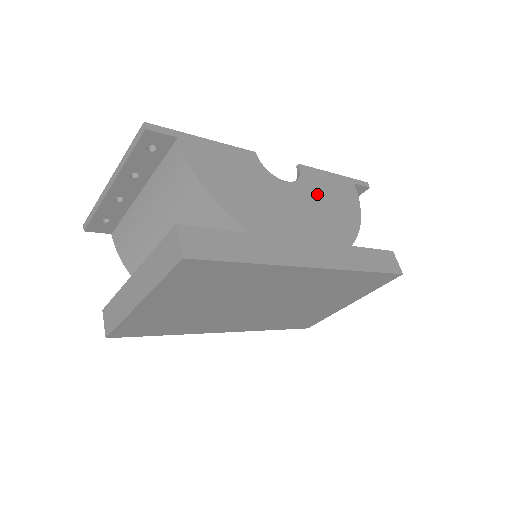
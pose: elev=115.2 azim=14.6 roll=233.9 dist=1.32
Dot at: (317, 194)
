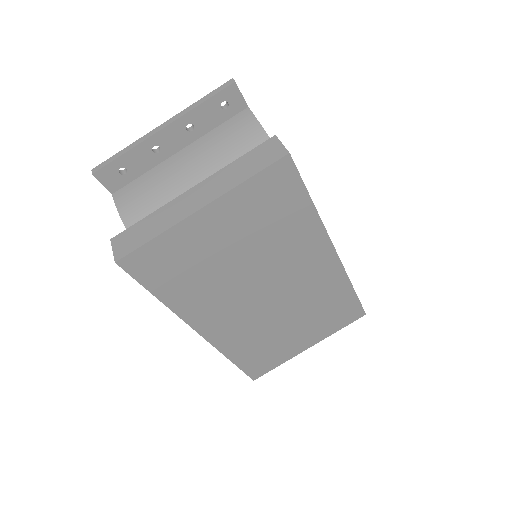
Dot at: occluded
